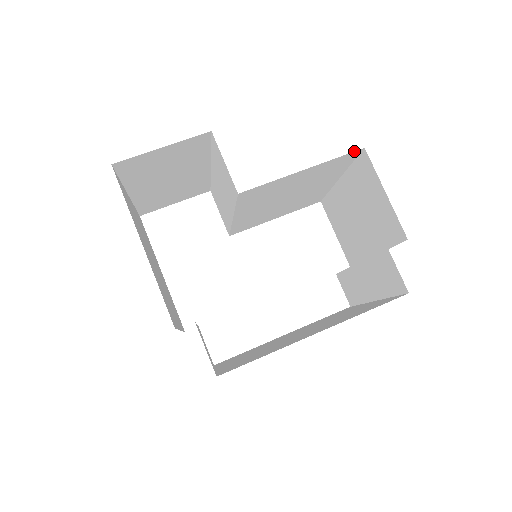
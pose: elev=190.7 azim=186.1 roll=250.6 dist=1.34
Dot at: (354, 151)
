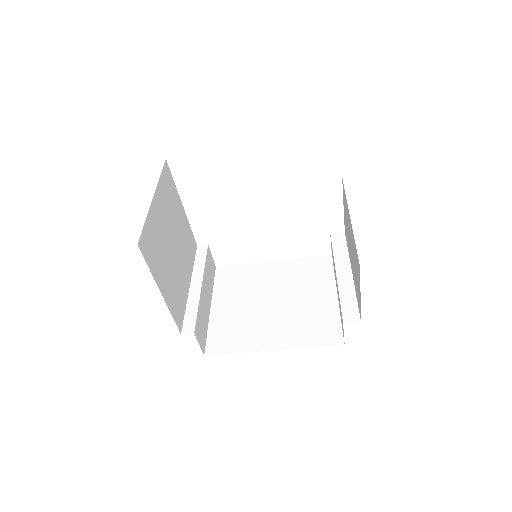
Dot at: occluded
